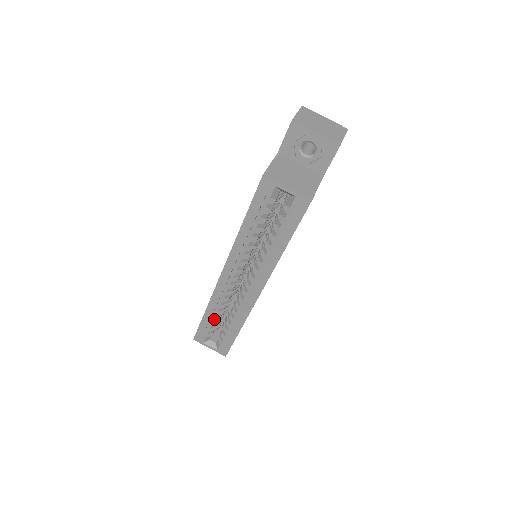
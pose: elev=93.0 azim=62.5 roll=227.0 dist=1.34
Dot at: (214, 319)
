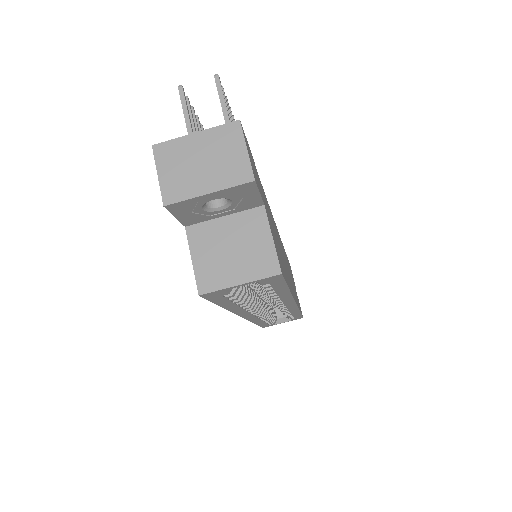
Dot at: occluded
